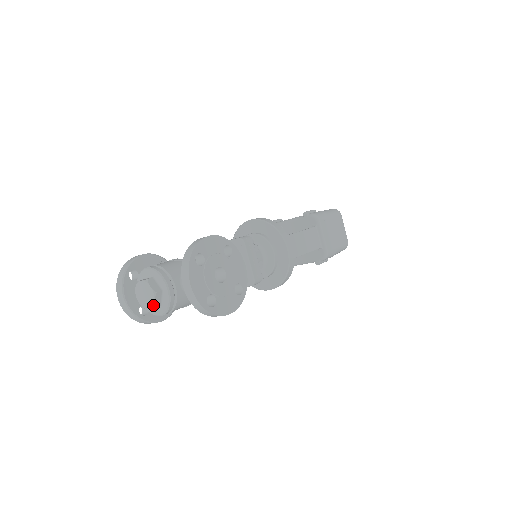
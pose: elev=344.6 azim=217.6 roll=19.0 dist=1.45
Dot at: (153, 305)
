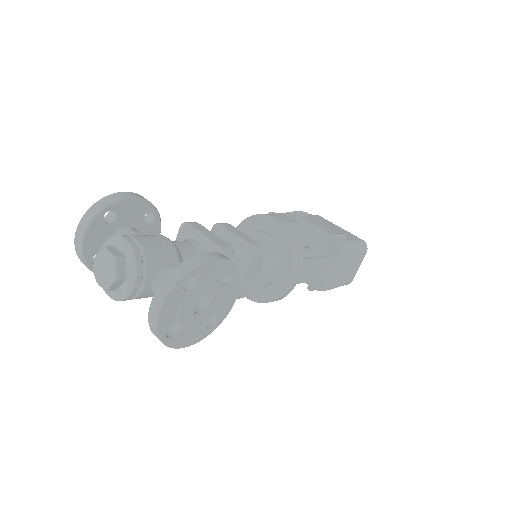
Dot at: (106, 288)
